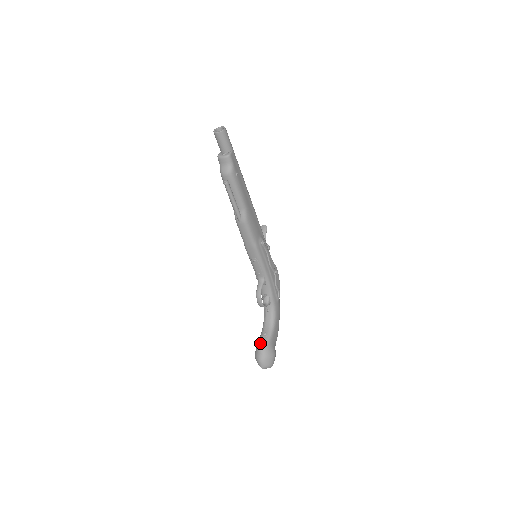
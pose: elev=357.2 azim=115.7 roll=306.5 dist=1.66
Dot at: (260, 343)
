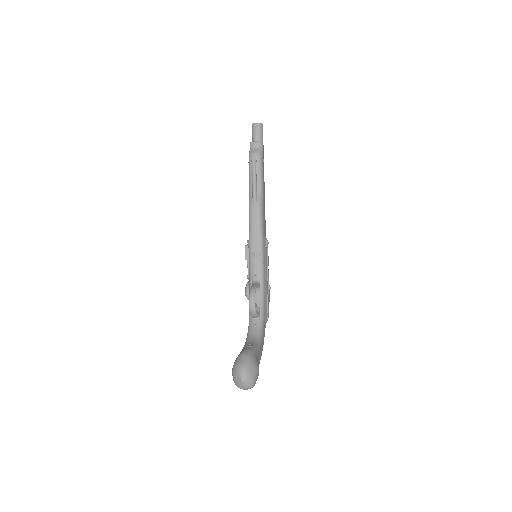
Dot at: (244, 350)
